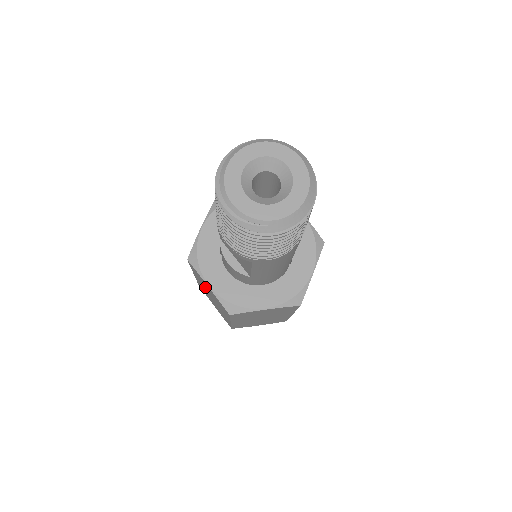
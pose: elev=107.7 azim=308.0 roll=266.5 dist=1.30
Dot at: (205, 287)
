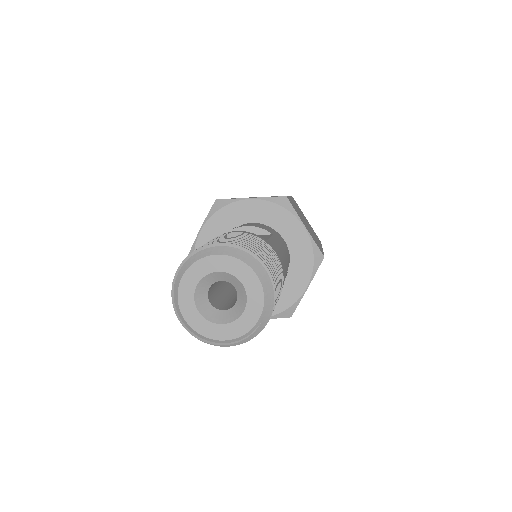
Dot at: occluded
